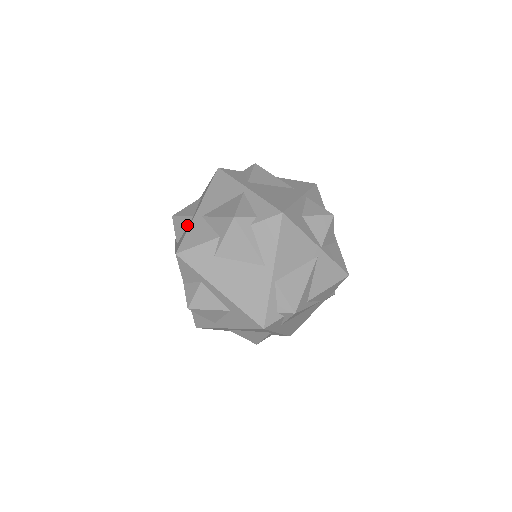
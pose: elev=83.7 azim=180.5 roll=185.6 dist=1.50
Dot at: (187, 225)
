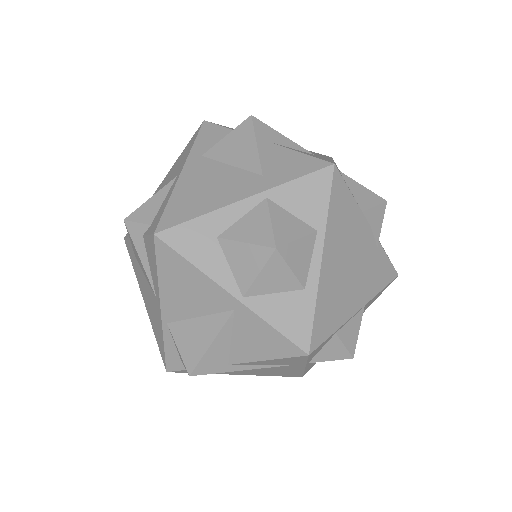
Dot at: occluded
